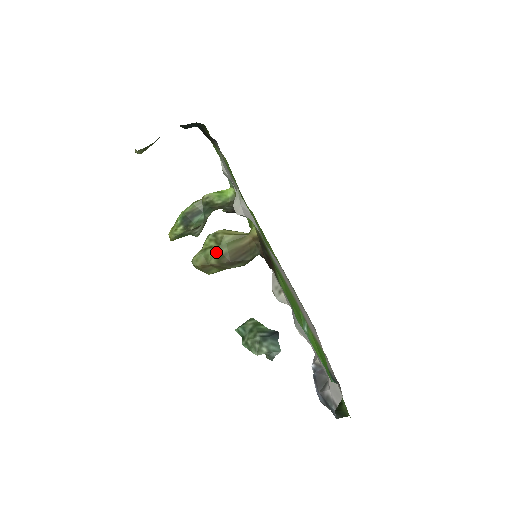
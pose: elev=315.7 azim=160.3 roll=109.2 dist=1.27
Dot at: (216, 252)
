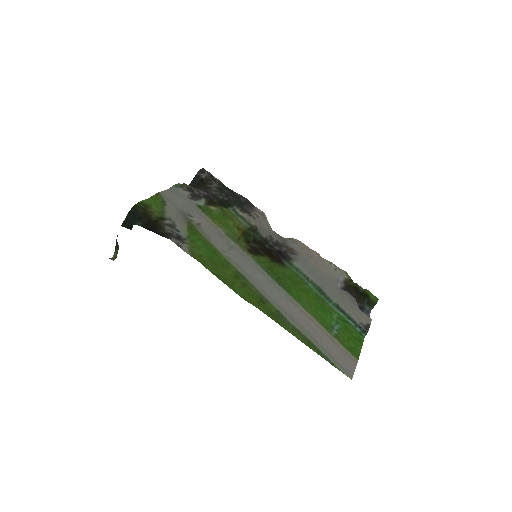
Dot at: occluded
